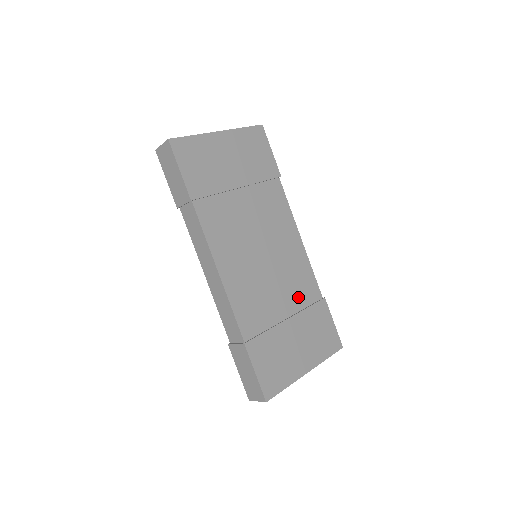
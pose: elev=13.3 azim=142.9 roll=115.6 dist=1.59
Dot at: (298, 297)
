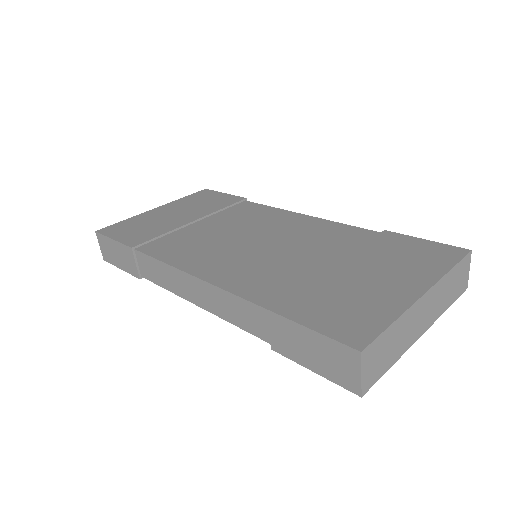
Dot at: (338, 247)
